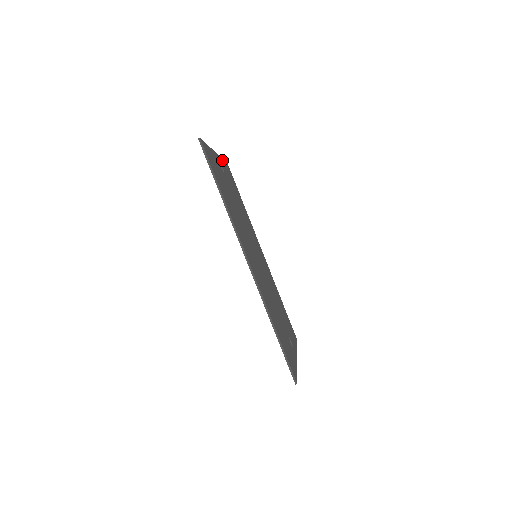
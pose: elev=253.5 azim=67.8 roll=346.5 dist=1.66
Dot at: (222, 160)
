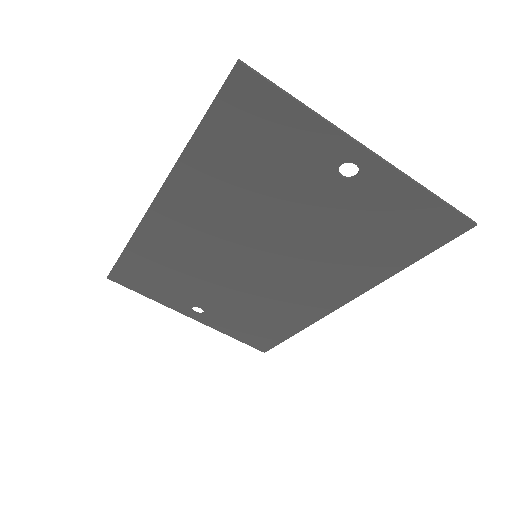
Dot at: (224, 331)
